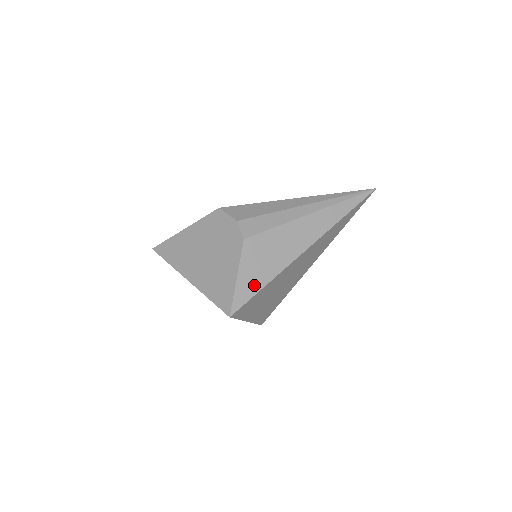
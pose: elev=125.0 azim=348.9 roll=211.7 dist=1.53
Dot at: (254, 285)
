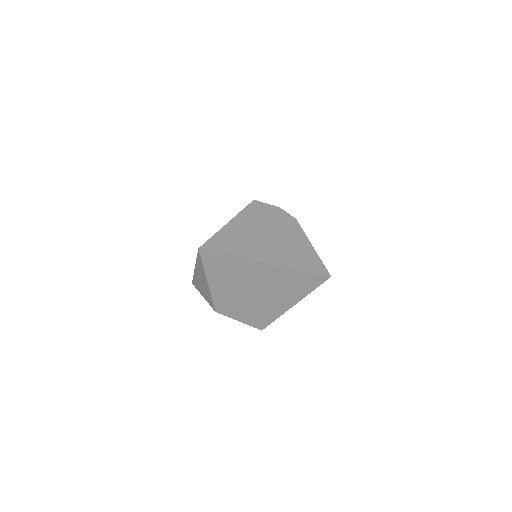
Dot at: occluded
